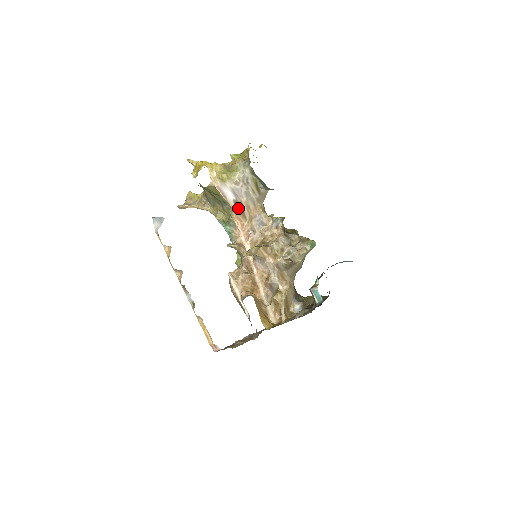
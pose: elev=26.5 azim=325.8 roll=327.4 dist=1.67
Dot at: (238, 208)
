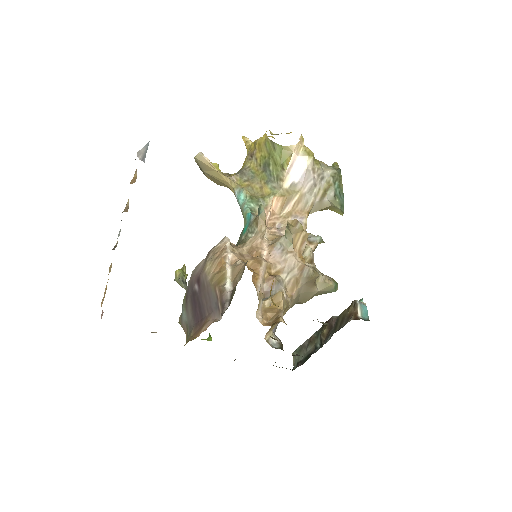
Dot at: (288, 193)
